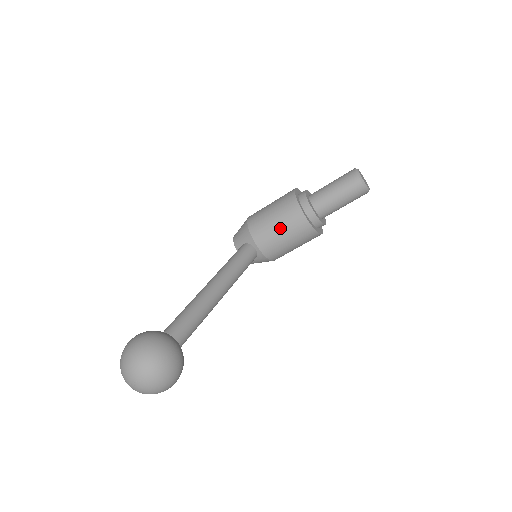
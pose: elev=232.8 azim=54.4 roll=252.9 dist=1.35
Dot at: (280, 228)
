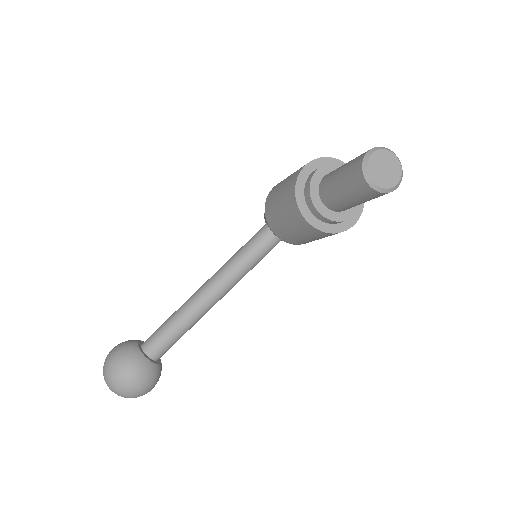
Dot at: (285, 222)
